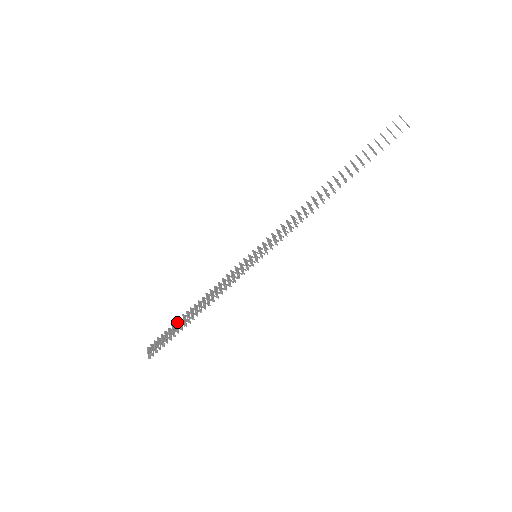
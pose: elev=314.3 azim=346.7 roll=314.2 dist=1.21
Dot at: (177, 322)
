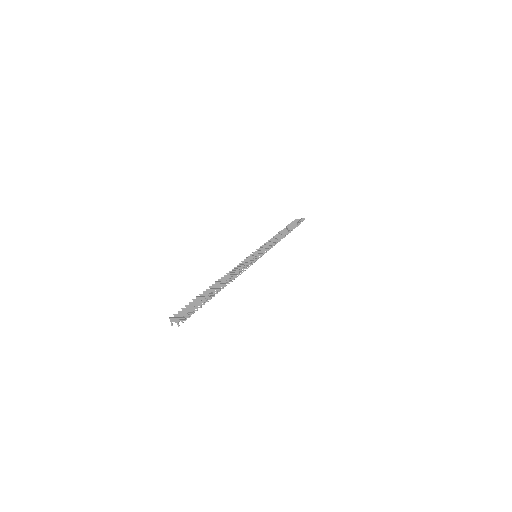
Dot at: occluded
